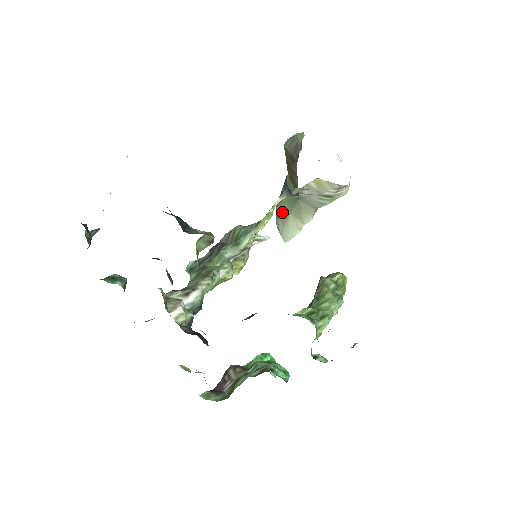
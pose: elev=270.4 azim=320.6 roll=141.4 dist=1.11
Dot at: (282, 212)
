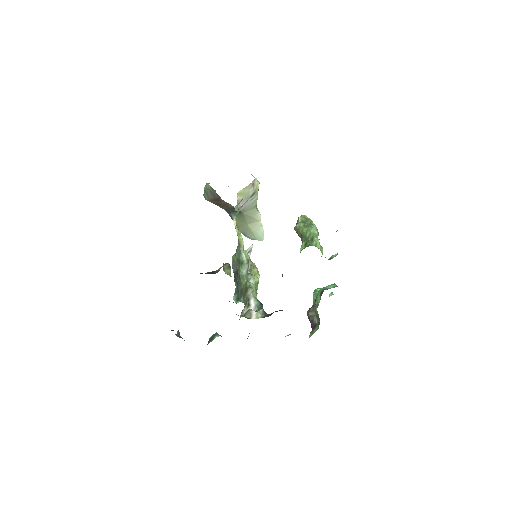
Dot at: (243, 229)
